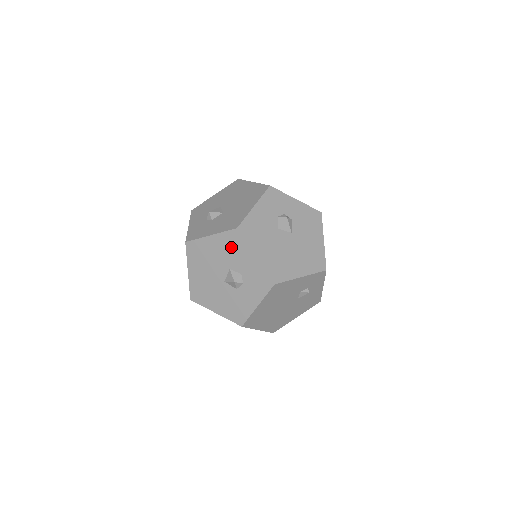
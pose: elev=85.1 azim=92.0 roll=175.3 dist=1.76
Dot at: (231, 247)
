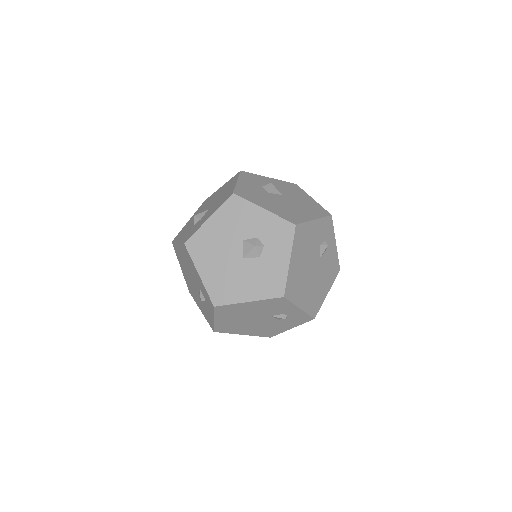
Dot at: (235, 216)
